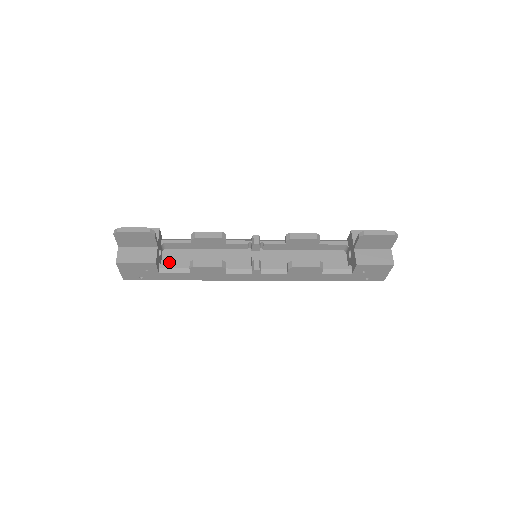
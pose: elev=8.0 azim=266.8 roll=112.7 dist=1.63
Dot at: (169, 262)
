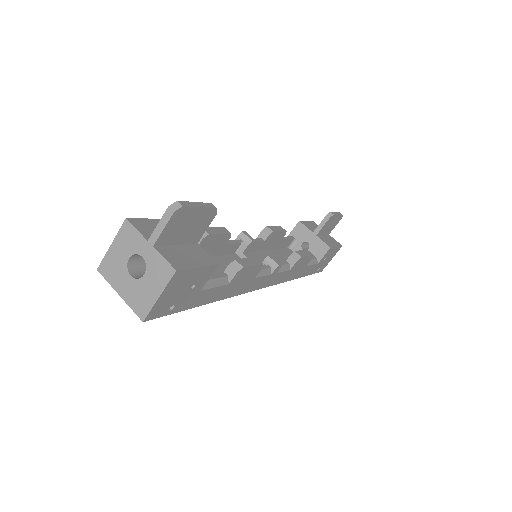
Dot at: occluded
